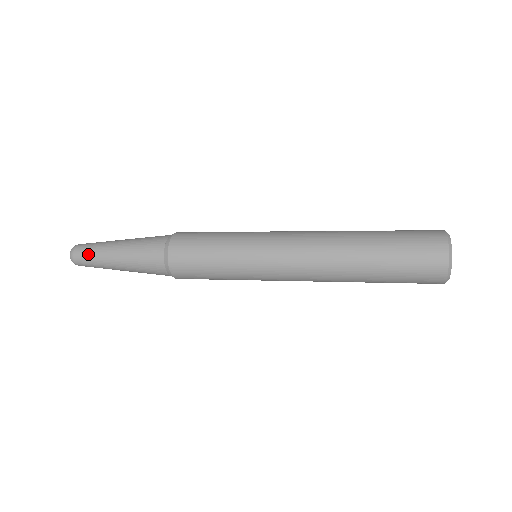
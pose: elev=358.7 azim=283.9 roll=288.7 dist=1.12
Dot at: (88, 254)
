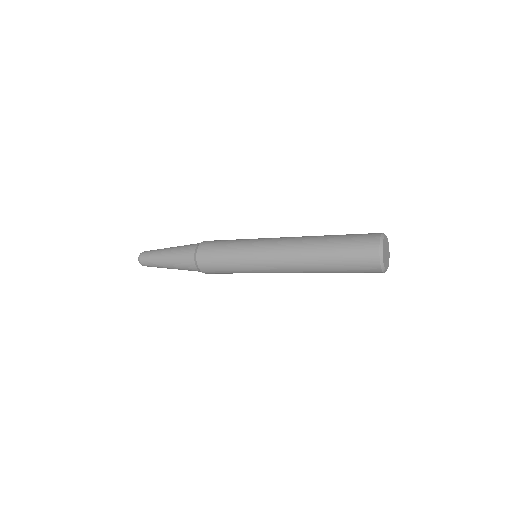
Dot at: (149, 256)
